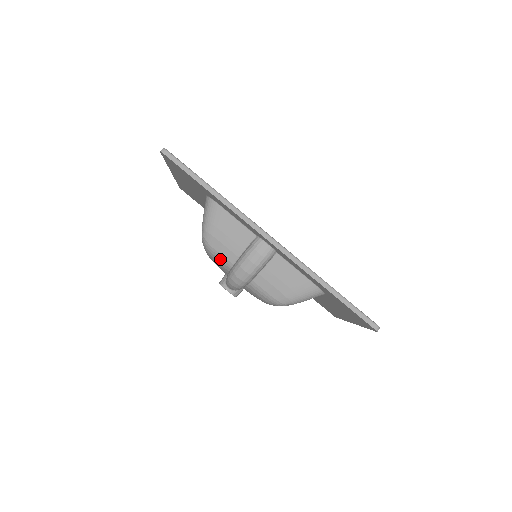
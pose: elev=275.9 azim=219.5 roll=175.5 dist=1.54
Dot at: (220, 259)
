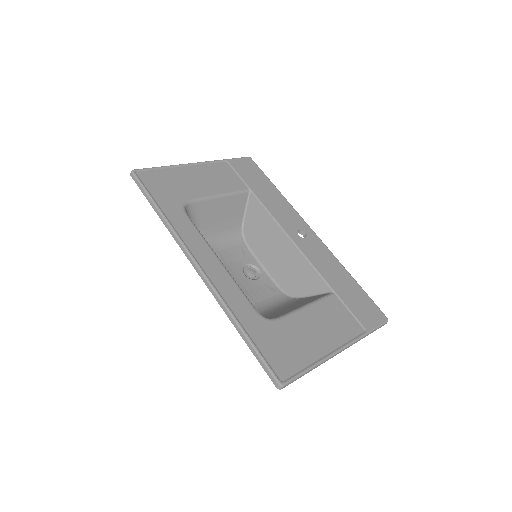
Dot at: occluded
